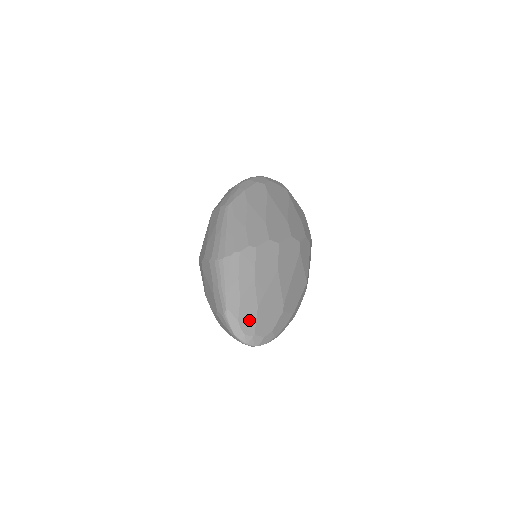
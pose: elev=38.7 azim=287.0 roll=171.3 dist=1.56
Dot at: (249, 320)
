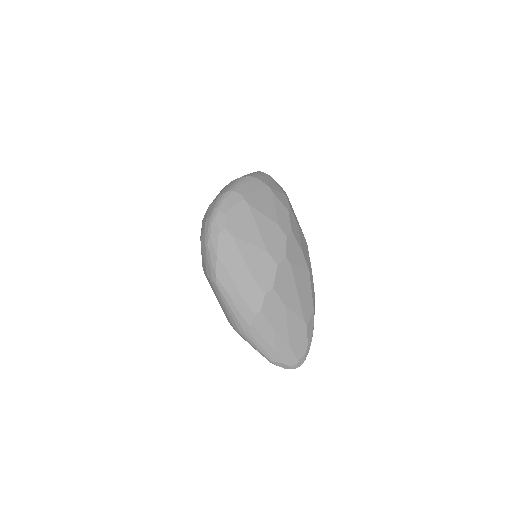
Dot at: (289, 357)
